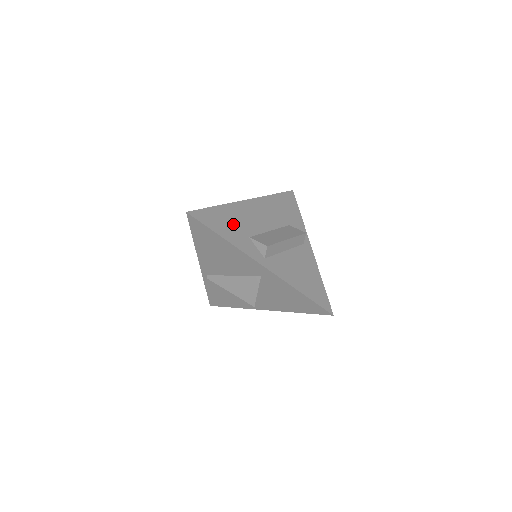
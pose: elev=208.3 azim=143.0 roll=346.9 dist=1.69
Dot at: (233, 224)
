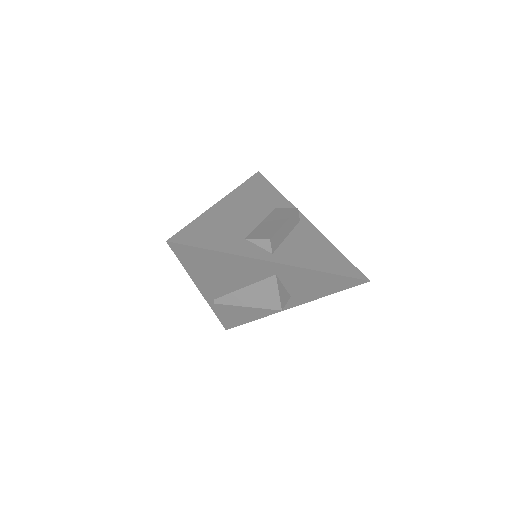
Dot at: (221, 232)
